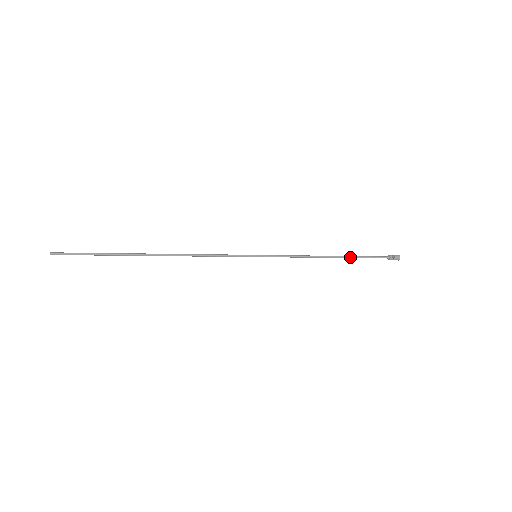
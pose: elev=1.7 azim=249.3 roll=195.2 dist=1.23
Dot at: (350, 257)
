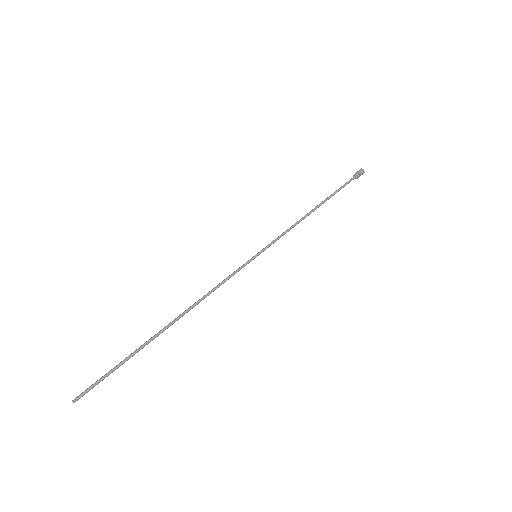
Dot at: (328, 199)
